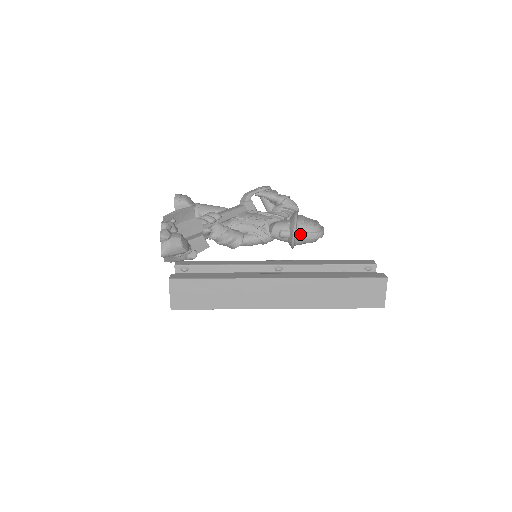
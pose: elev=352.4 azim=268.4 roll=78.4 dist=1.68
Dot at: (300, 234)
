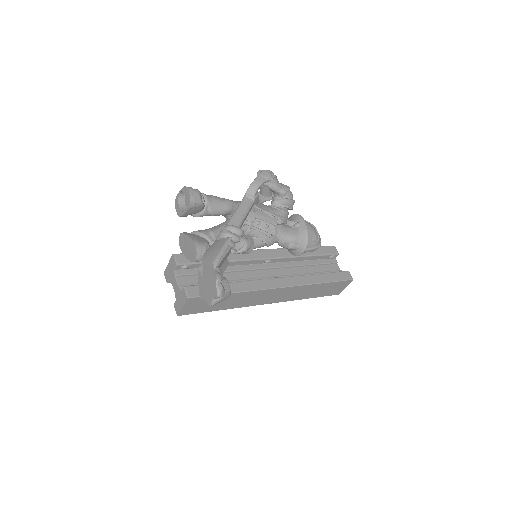
Dot at: (307, 250)
